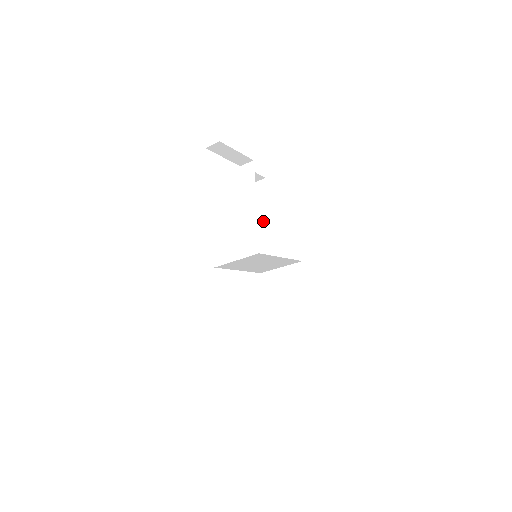
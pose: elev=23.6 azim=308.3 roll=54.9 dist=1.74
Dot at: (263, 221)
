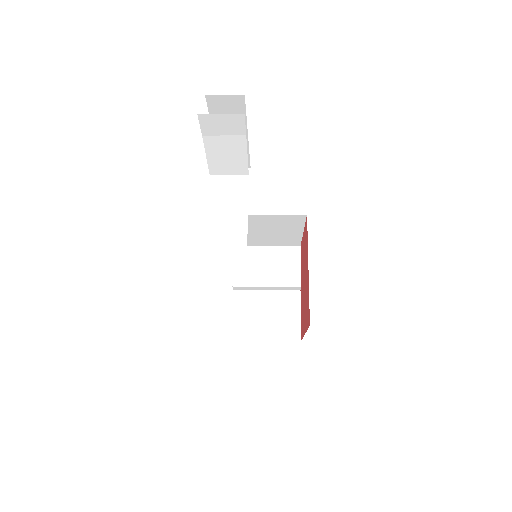
Dot at: occluded
